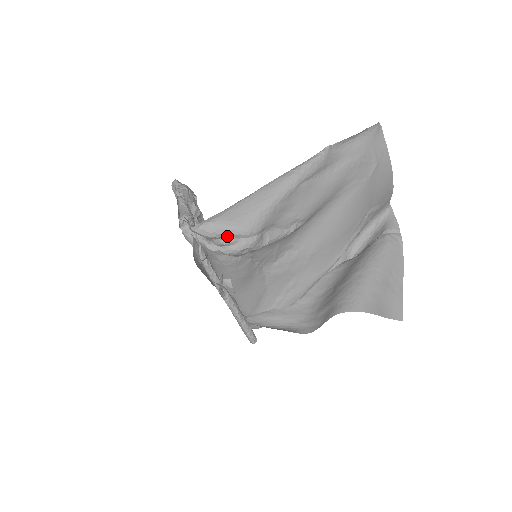
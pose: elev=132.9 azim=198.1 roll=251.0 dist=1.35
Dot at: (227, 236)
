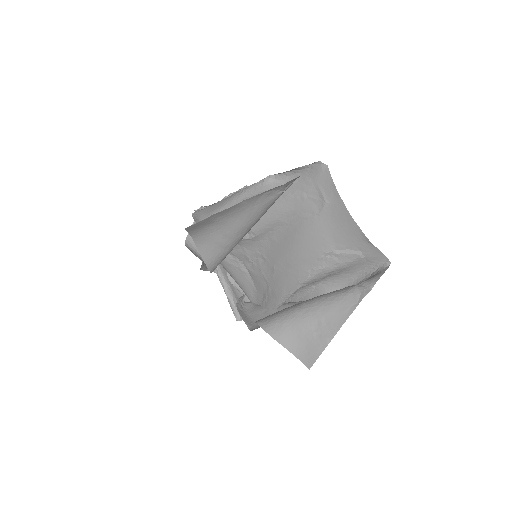
Dot at: occluded
